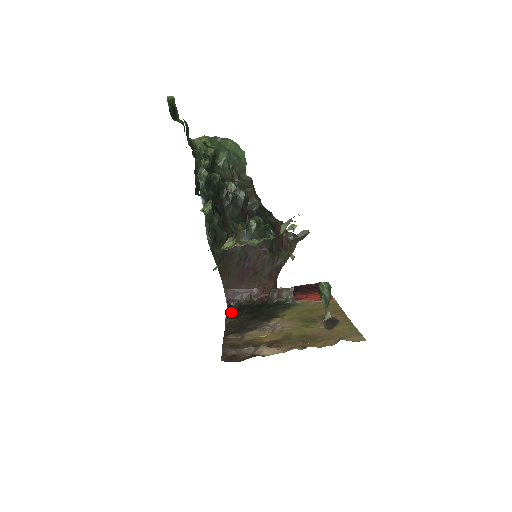
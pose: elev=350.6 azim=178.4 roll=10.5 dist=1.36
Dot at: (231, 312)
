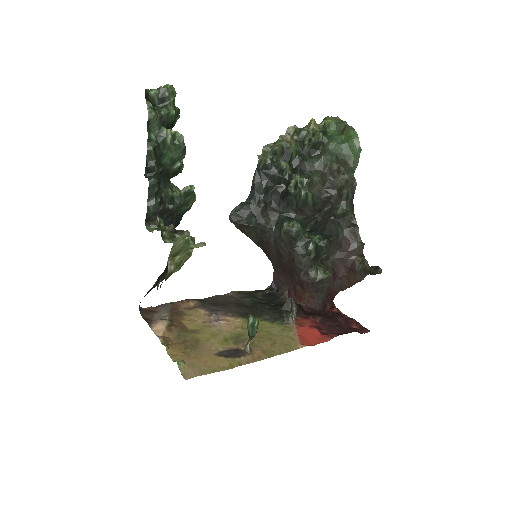
Dot at: (257, 291)
